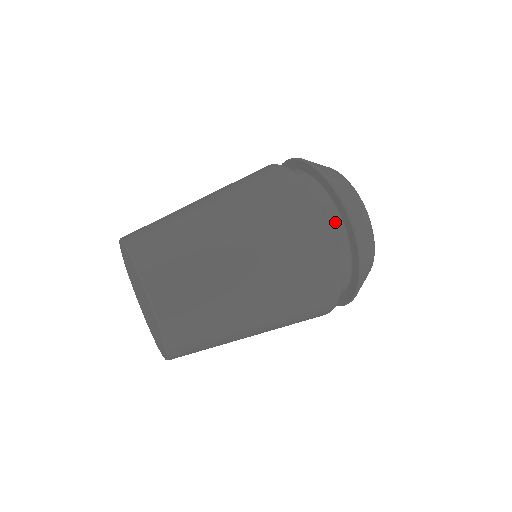
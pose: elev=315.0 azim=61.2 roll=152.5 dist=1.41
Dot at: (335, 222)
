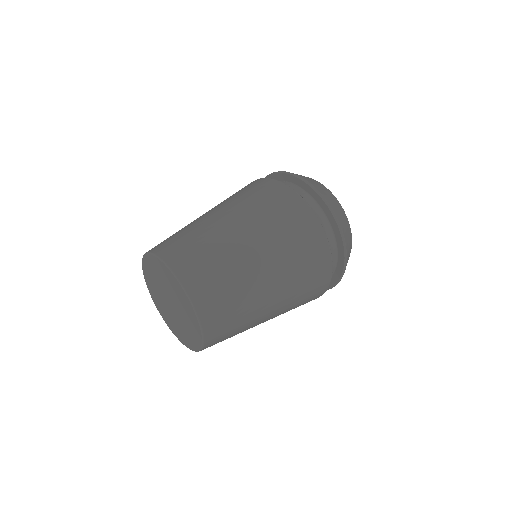
Dot at: (331, 246)
